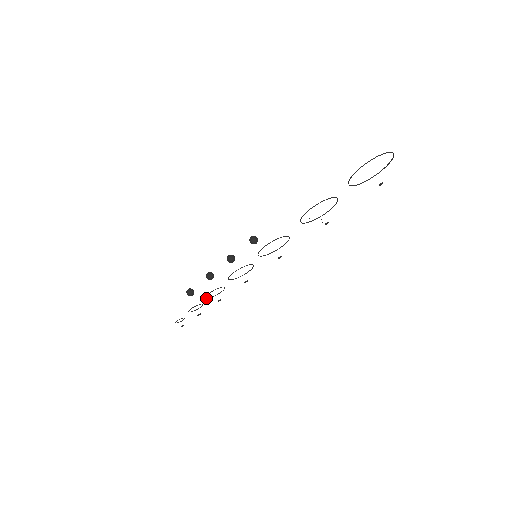
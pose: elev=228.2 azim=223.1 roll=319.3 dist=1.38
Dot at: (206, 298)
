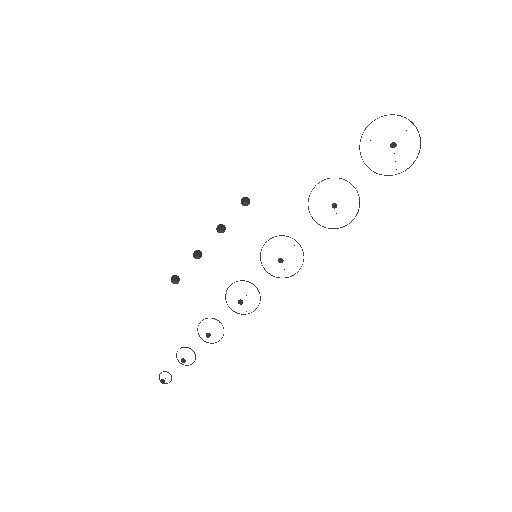
Dot at: (199, 336)
